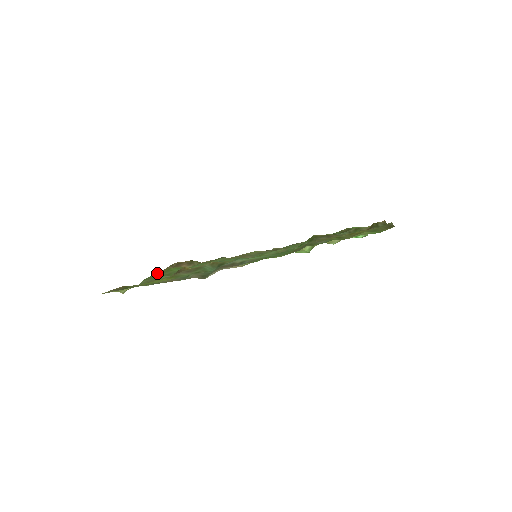
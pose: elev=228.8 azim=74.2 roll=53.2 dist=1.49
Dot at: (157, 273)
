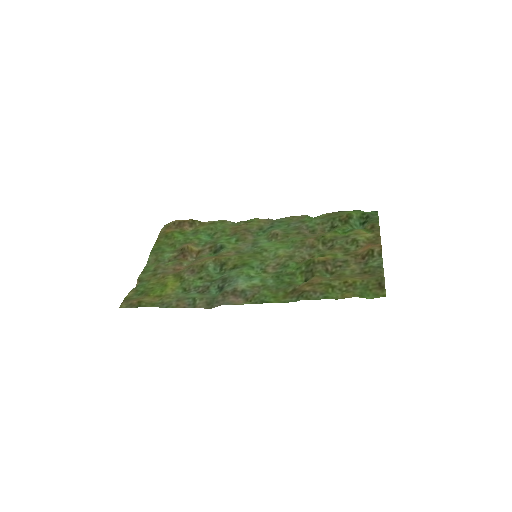
Dot at: (161, 237)
